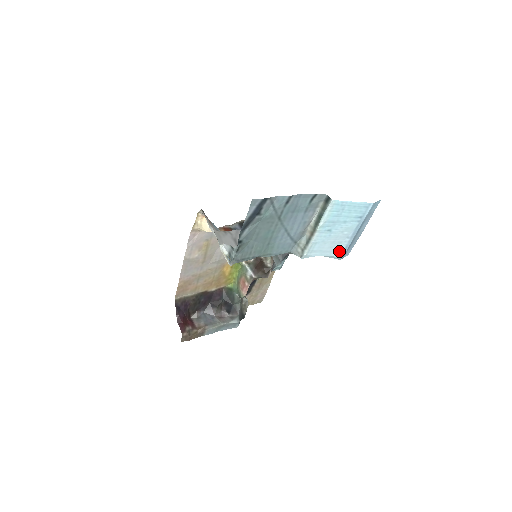
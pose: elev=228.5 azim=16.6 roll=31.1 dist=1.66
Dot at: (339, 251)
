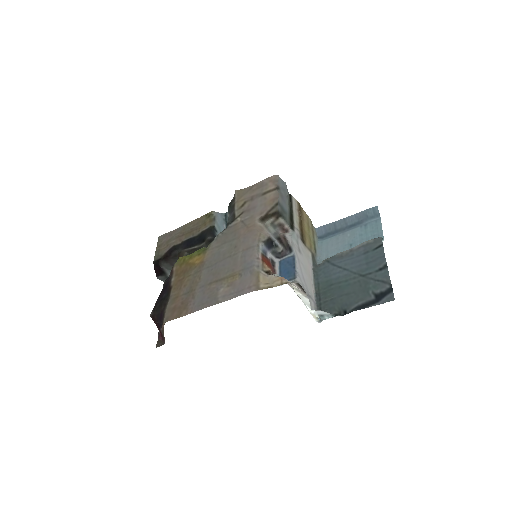
Dot at: (328, 240)
